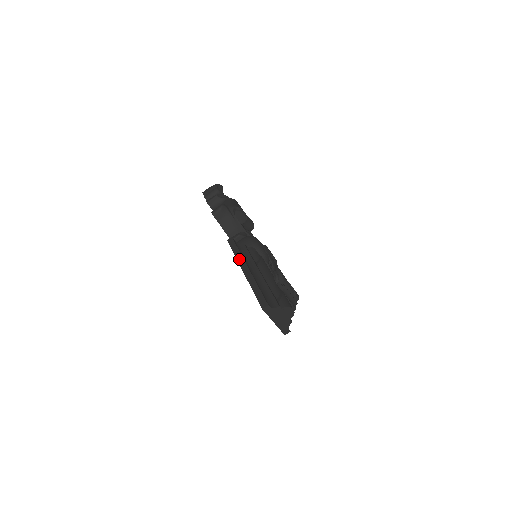
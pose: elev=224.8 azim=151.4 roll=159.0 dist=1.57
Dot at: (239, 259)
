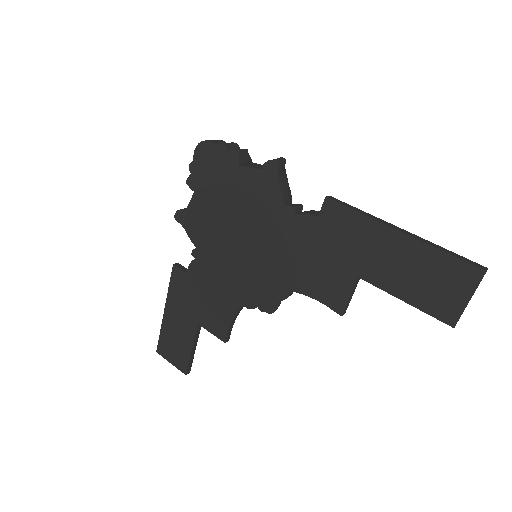
Dot at: (376, 218)
